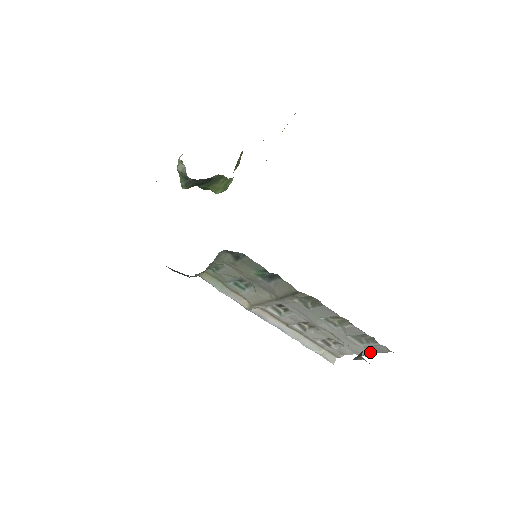
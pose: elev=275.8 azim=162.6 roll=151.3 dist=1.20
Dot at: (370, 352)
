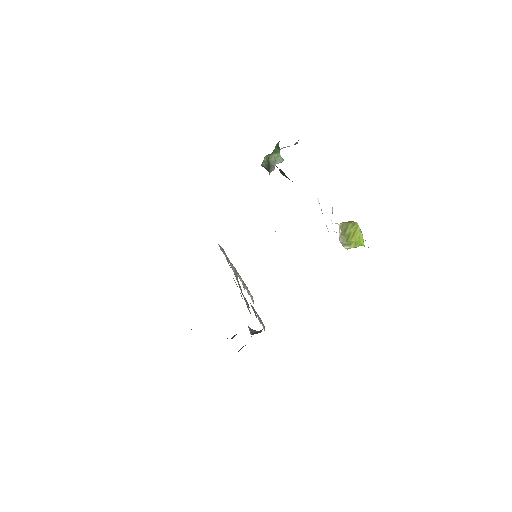
Dot at: occluded
